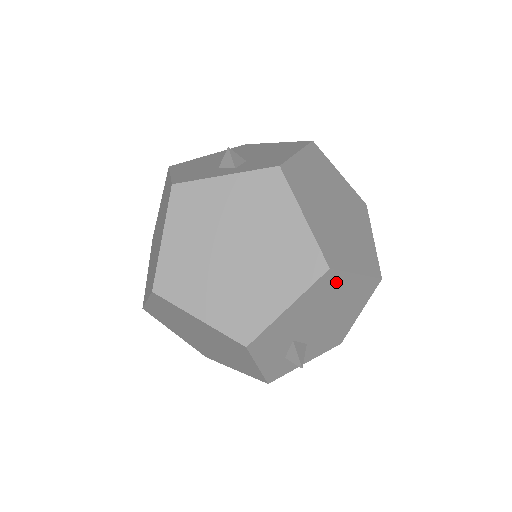
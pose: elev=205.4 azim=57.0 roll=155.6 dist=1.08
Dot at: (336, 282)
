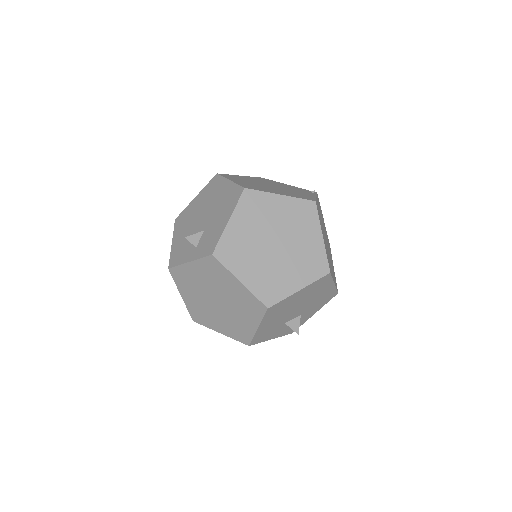
Dot at: (284, 303)
